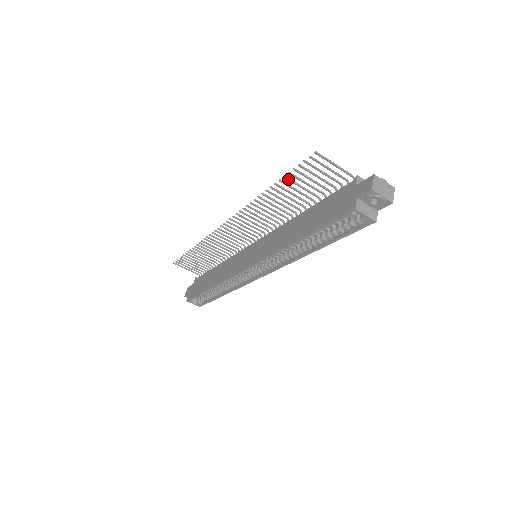
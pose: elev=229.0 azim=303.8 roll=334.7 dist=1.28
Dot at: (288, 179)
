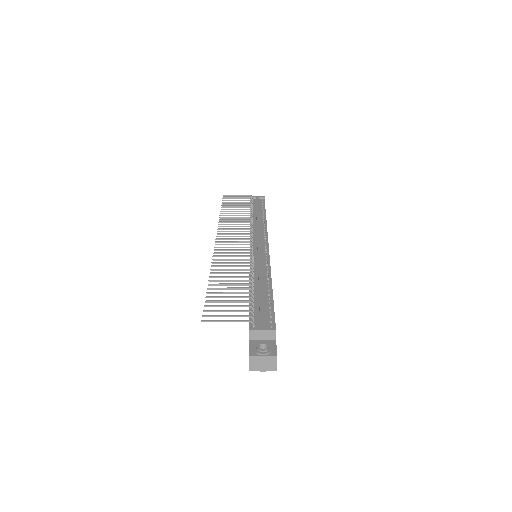
Dot at: occluded
